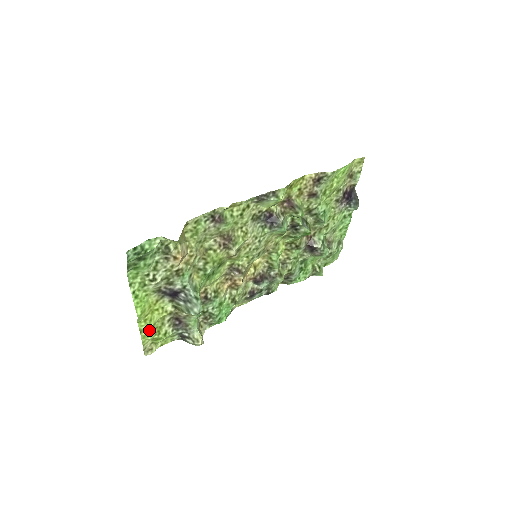
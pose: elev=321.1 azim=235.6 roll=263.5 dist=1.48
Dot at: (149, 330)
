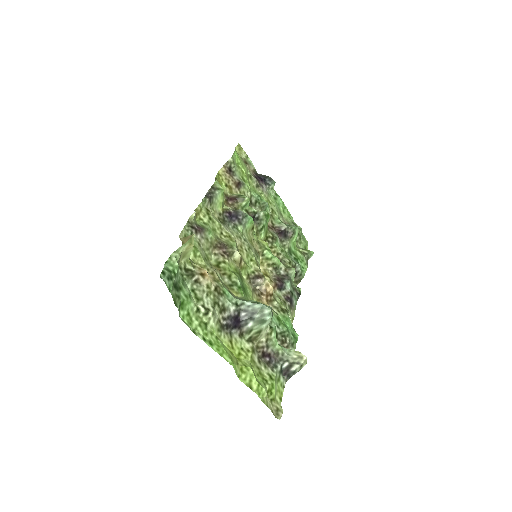
Dot at: (255, 379)
